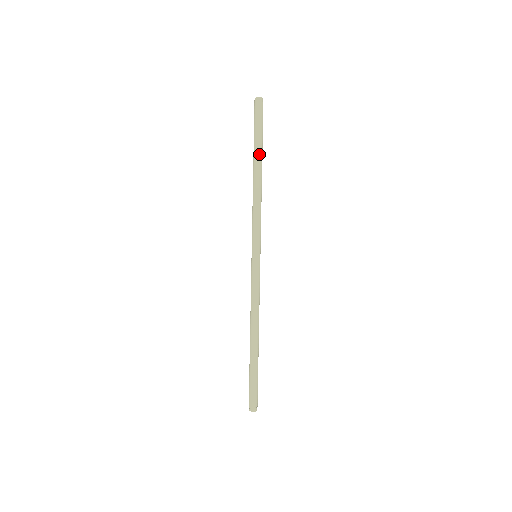
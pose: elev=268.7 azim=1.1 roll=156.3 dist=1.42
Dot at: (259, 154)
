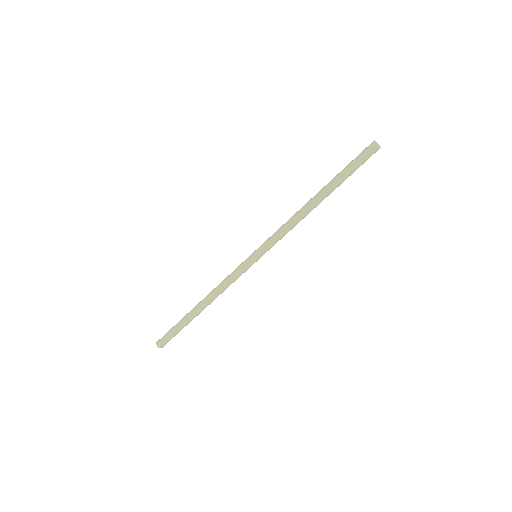
Dot at: occluded
